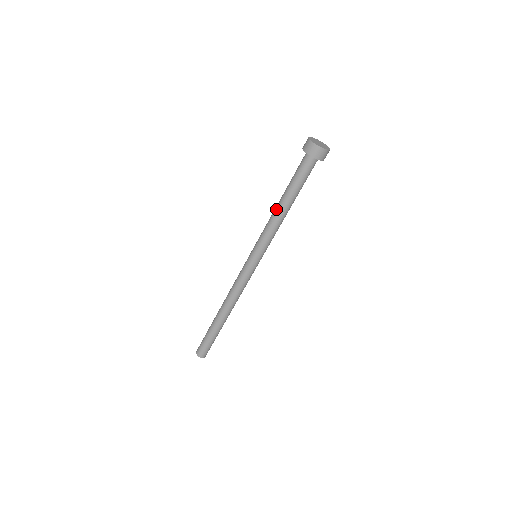
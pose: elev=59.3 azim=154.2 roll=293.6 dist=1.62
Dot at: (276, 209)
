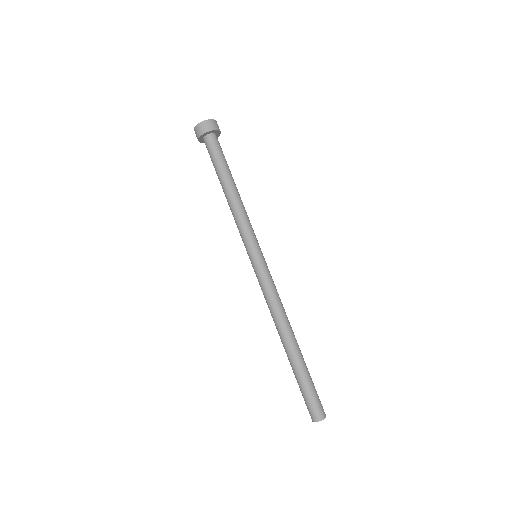
Dot at: (227, 199)
